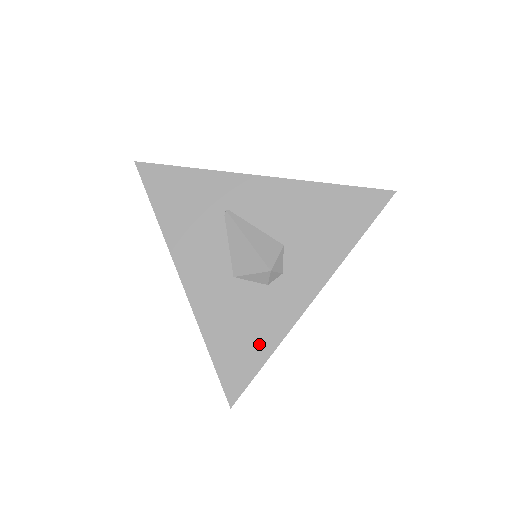
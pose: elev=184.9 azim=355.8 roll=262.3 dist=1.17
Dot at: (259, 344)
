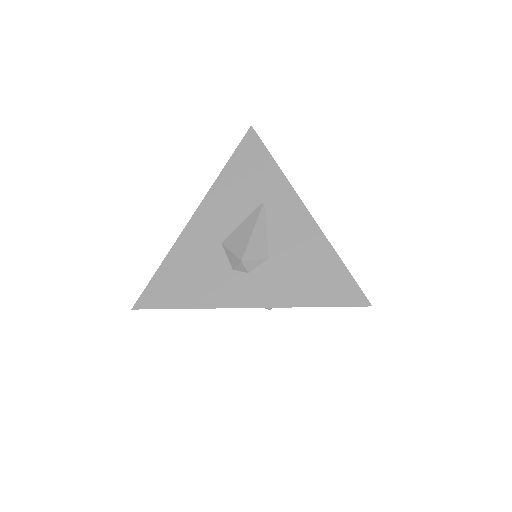
Dot at: (188, 295)
